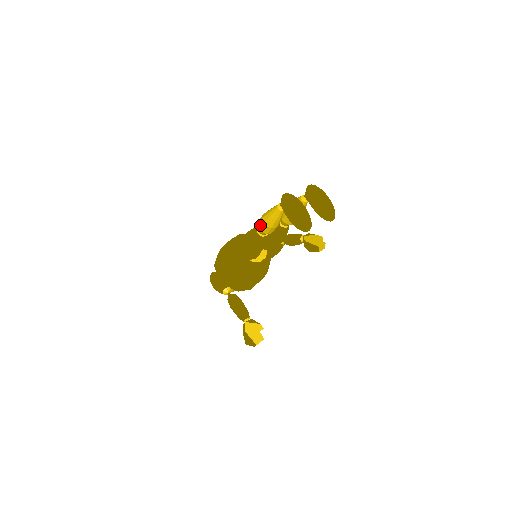
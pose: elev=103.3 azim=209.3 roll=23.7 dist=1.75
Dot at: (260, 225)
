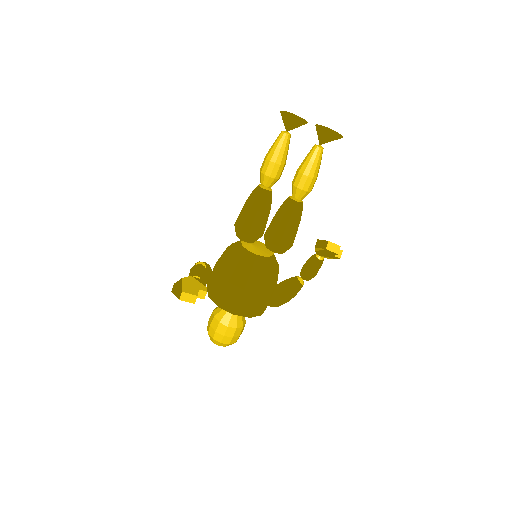
Dot at: (262, 165)
